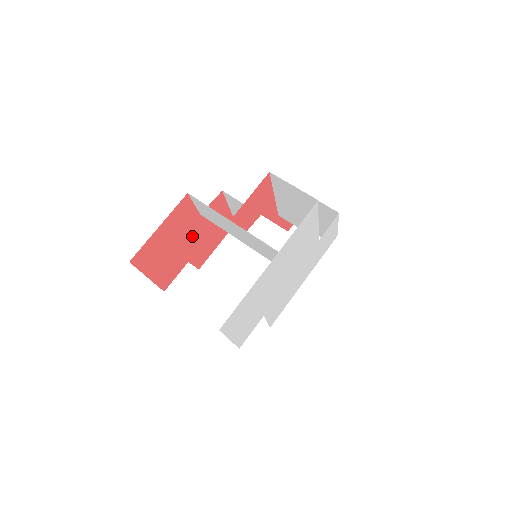
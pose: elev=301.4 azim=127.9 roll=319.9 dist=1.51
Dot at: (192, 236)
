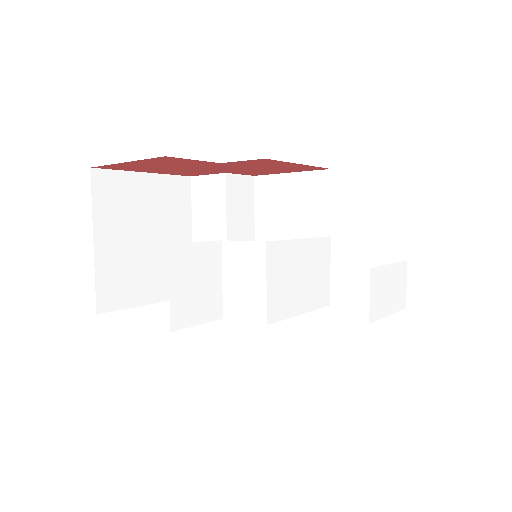
Dot at: (217, 167)
